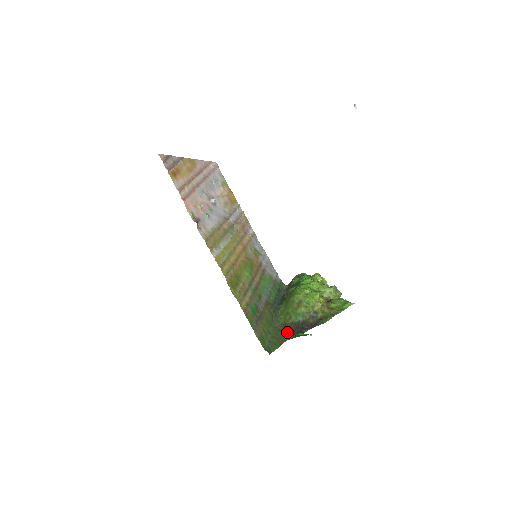
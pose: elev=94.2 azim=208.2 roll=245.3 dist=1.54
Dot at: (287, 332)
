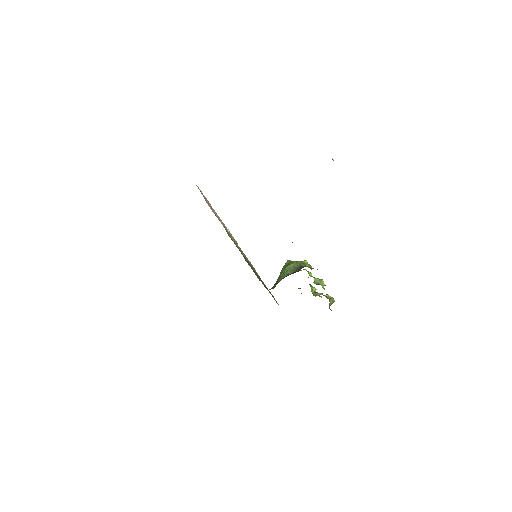
Dot at: (275, 286)
